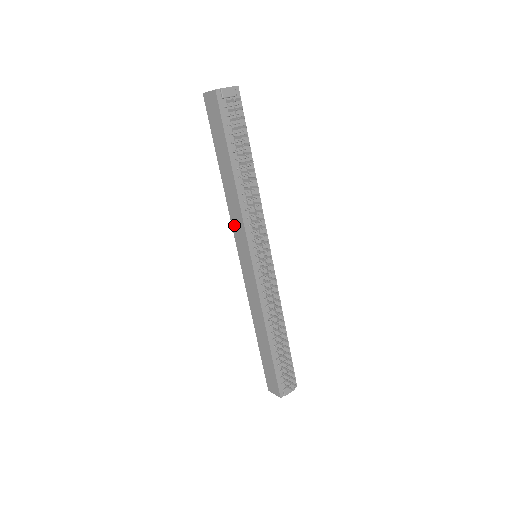
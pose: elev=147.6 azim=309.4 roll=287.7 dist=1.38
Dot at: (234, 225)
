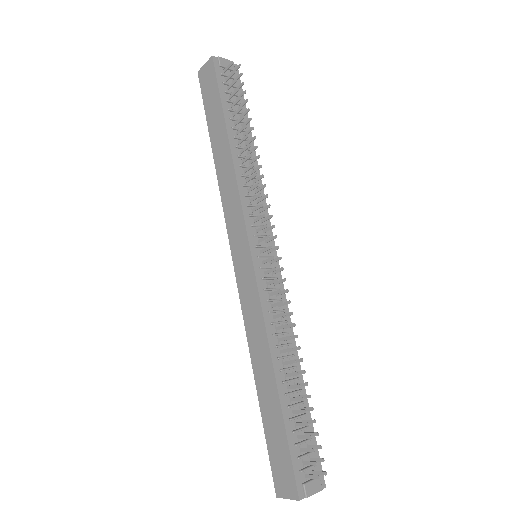
Dot at: (227, 212)
